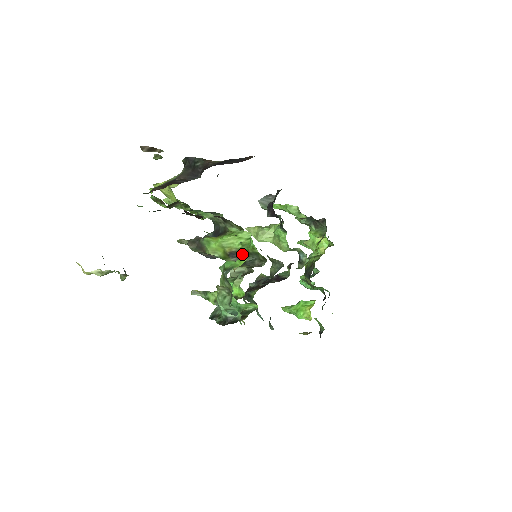
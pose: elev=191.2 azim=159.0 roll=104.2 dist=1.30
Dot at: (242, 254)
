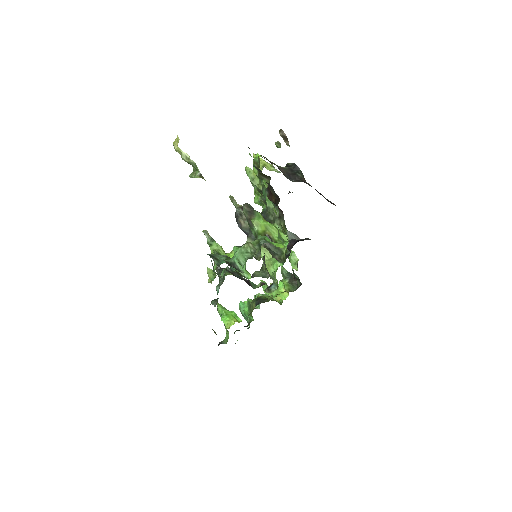
Dot at: occluded
